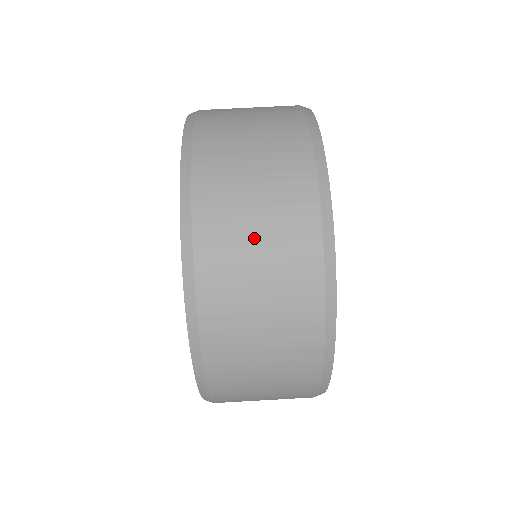
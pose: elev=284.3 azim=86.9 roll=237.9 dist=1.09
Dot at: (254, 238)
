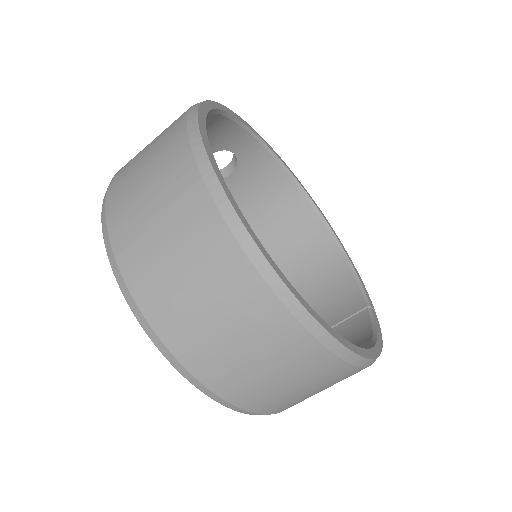
Dot at: (157, 229)
